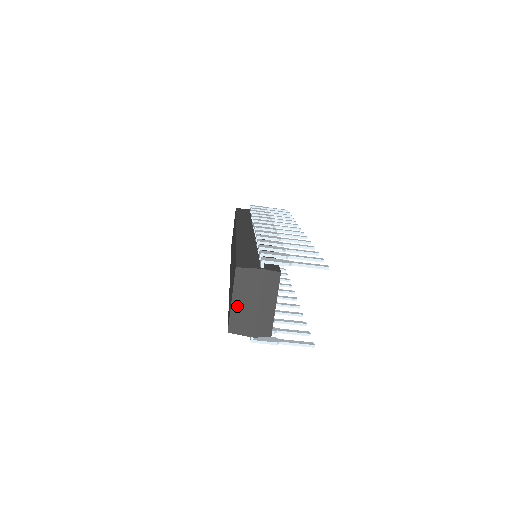
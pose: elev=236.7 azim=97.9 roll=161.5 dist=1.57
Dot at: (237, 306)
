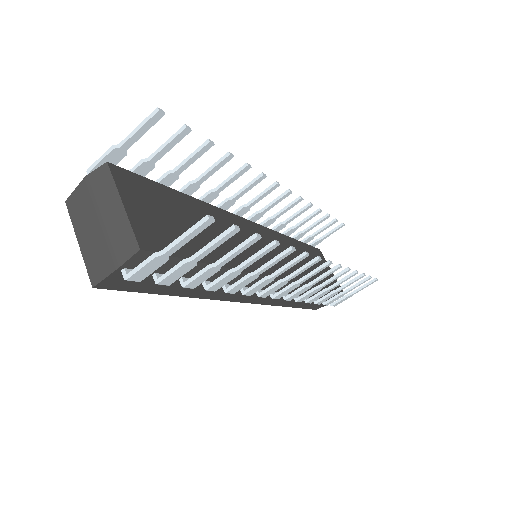
Dot at: (85, 244)
